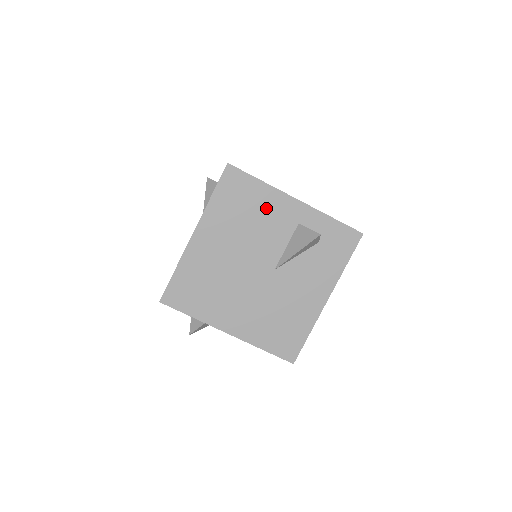
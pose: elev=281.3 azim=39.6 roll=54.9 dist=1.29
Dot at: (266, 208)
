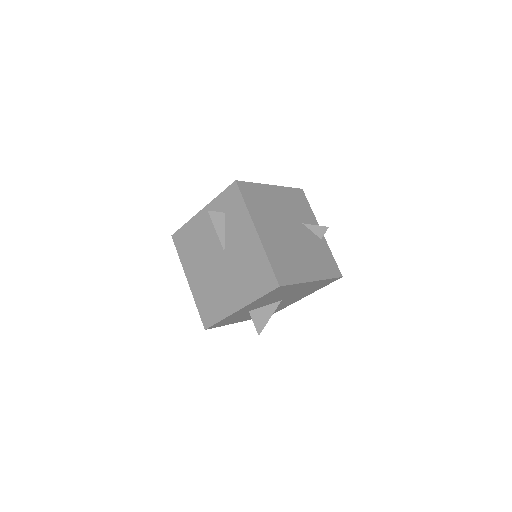
Dot at: (196, 231)
